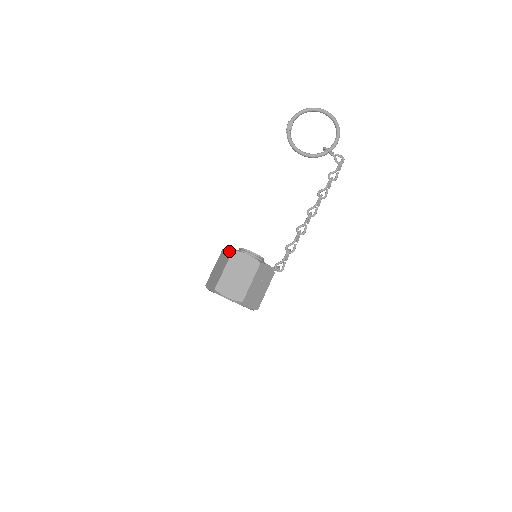
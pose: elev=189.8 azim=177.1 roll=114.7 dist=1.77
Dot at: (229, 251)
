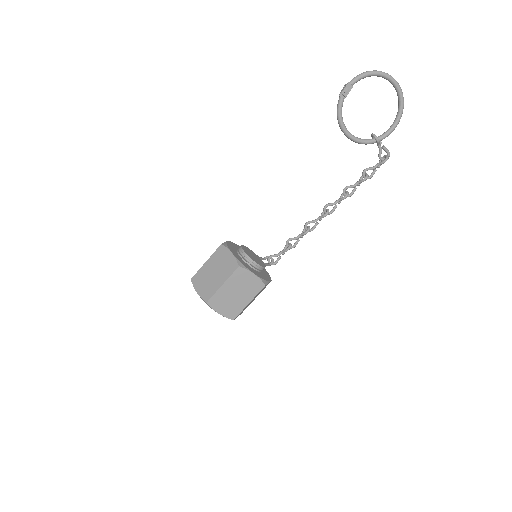
Dot at: (233, 261)
